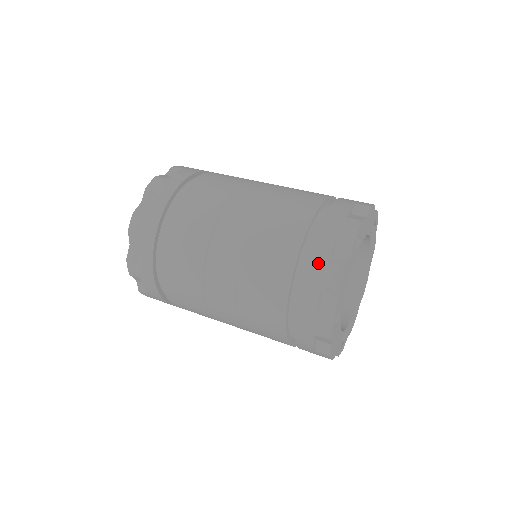
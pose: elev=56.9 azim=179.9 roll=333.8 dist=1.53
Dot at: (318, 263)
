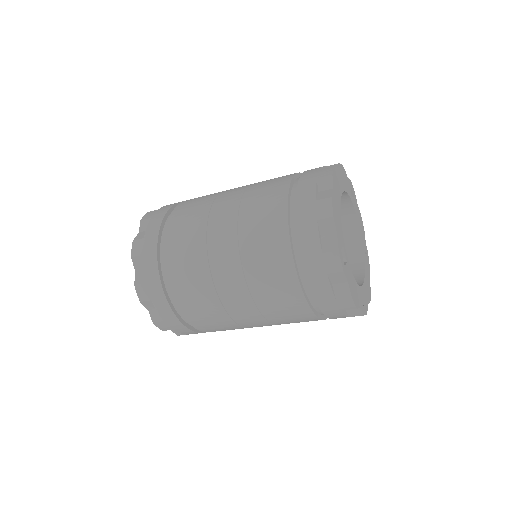
Dot at: (327, 302)
